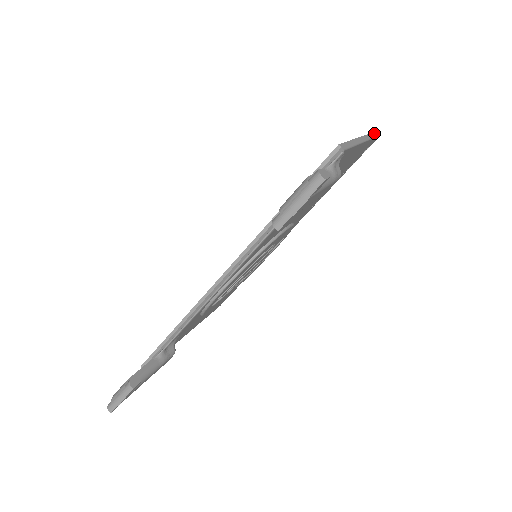
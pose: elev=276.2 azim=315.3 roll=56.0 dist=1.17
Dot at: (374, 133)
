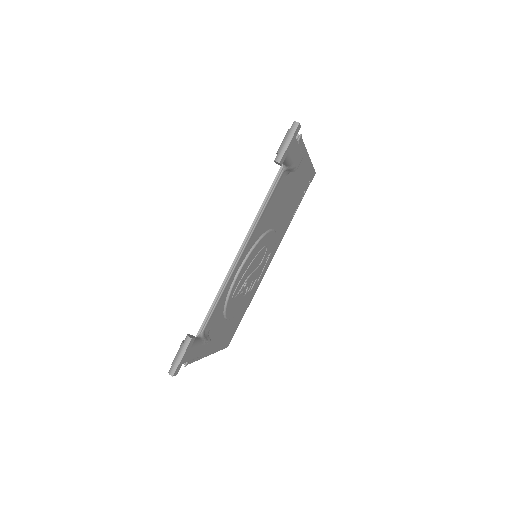
Dot at: occluded
